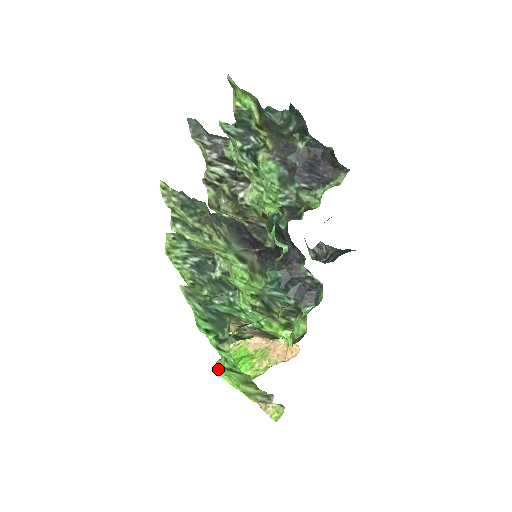
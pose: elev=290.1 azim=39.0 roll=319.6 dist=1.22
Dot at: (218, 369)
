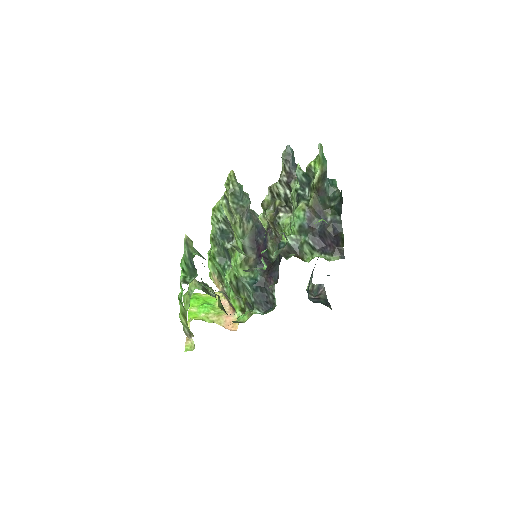
Dot at: (192, 297)
